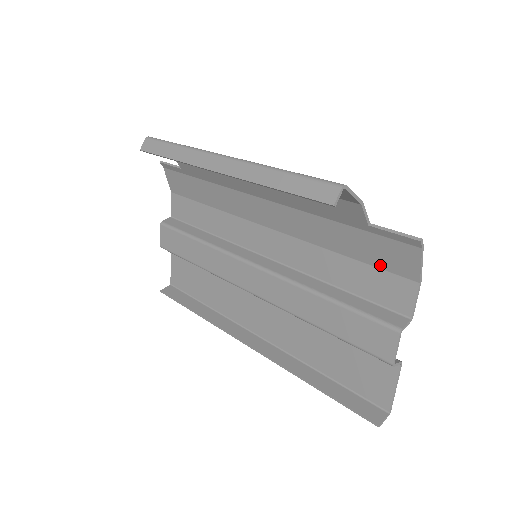
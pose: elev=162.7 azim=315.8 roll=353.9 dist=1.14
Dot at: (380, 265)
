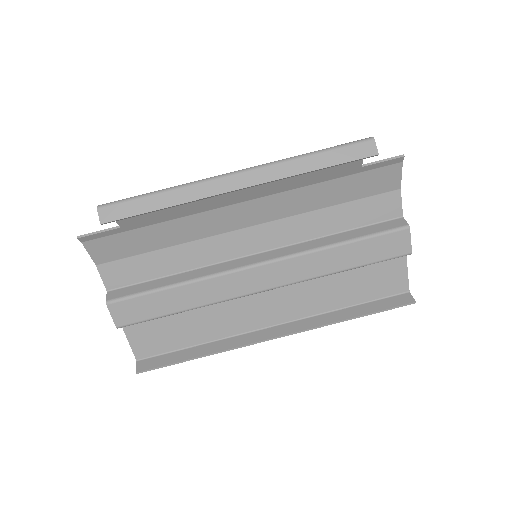
Dot at: (368, 194)
